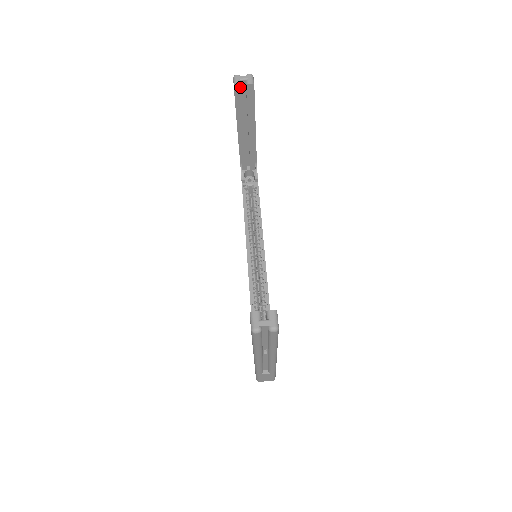
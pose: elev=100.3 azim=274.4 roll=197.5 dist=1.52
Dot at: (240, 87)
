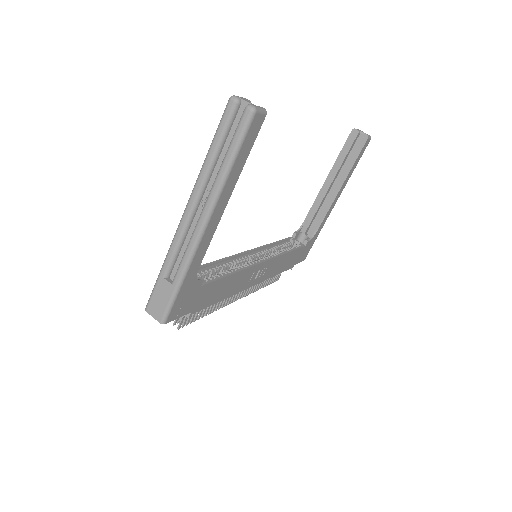
Dot at: (356, 133)
